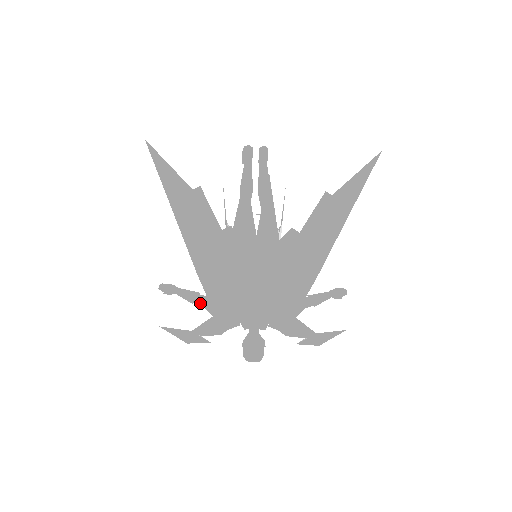
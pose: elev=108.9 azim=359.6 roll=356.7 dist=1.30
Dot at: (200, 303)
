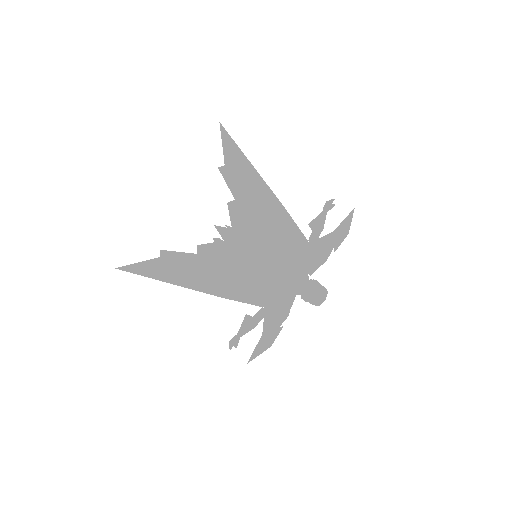
Dot at: (256, 319)
